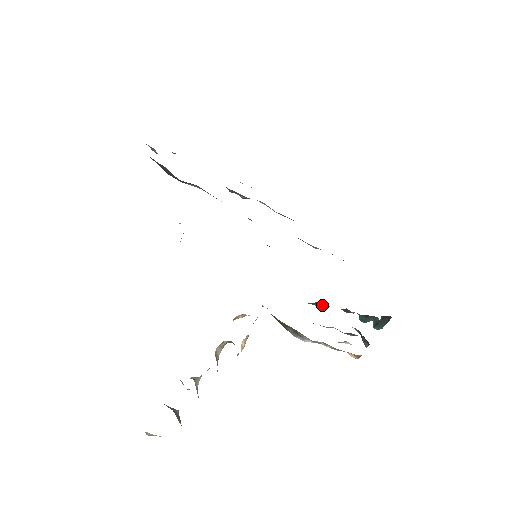
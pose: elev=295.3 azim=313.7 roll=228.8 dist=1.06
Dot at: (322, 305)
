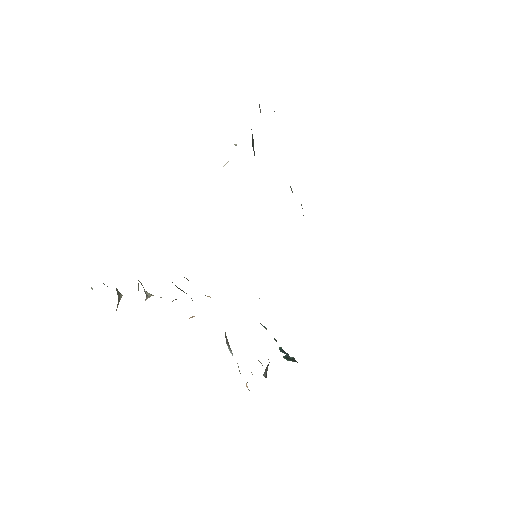
Dot at: (264, 327)
